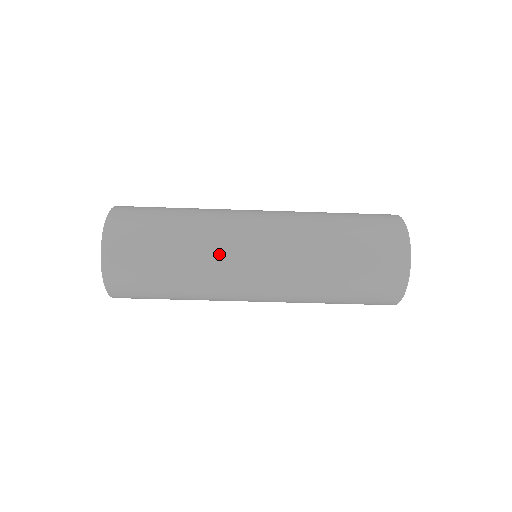
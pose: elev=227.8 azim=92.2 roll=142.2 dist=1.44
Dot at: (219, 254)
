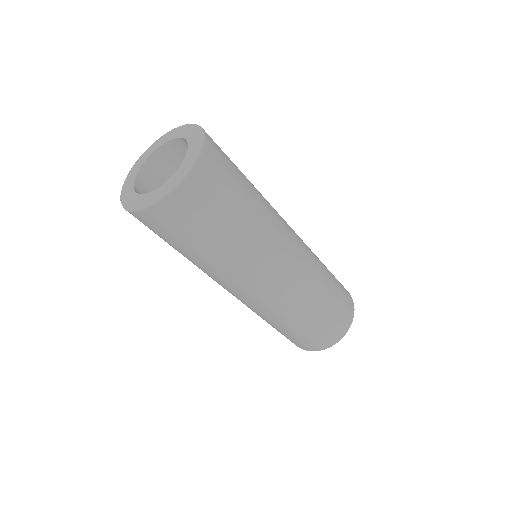
Dot at: (263, 253)
